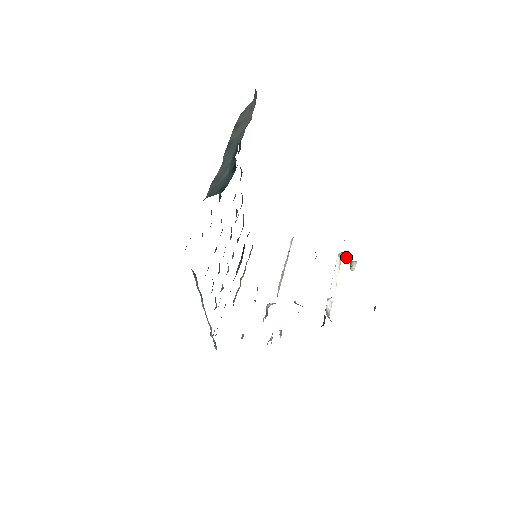
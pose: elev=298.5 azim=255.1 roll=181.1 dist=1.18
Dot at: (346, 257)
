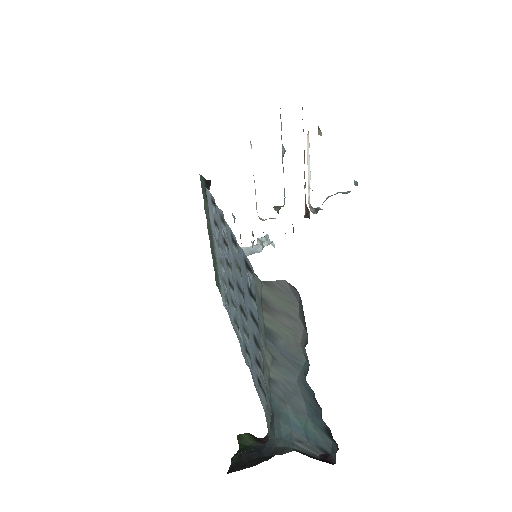
Dot at: occluded
